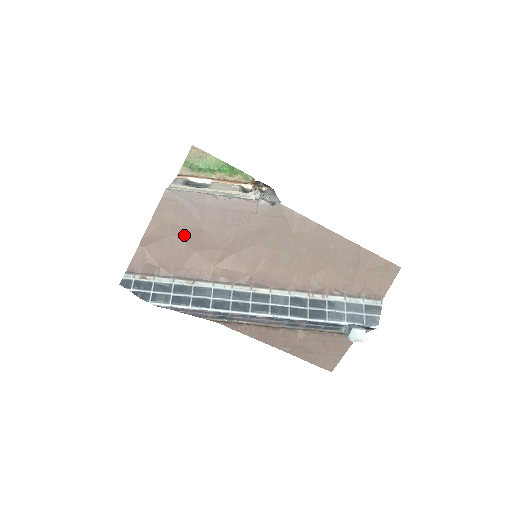
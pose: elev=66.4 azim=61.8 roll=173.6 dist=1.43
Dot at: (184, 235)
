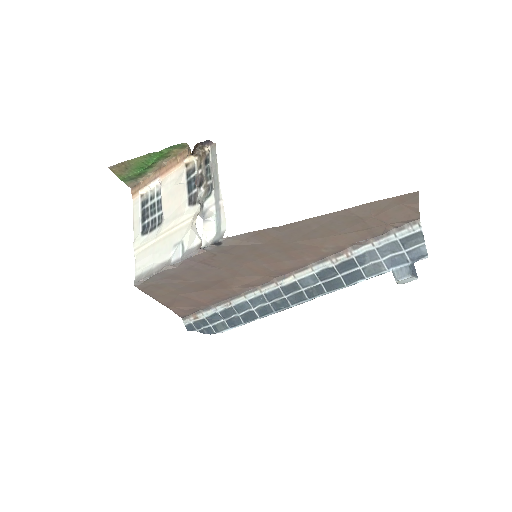
Dot at: (186, 291)
